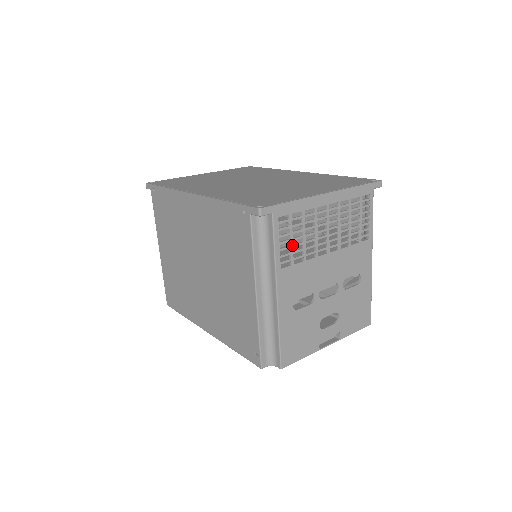
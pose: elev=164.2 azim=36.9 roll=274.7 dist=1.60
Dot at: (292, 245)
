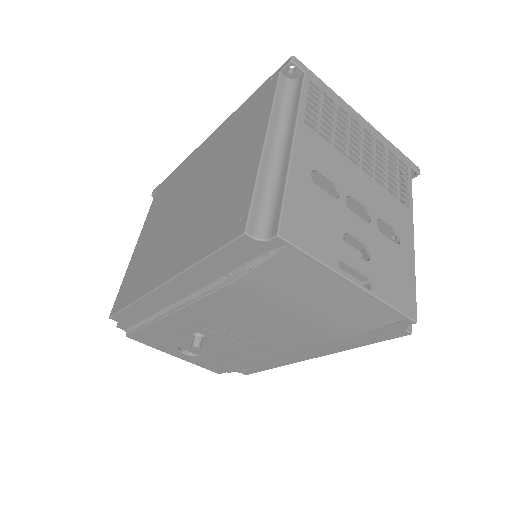
Dot at: (320, 117)
